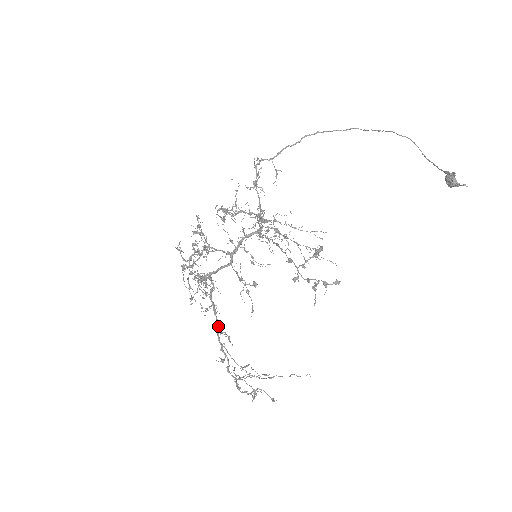
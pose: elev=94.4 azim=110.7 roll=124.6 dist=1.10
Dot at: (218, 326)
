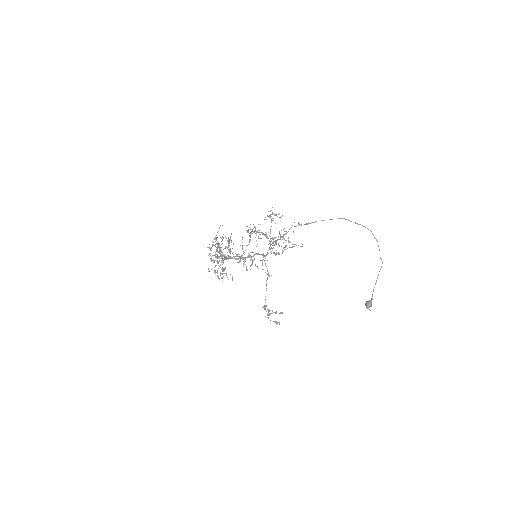
Dot at: occluded
